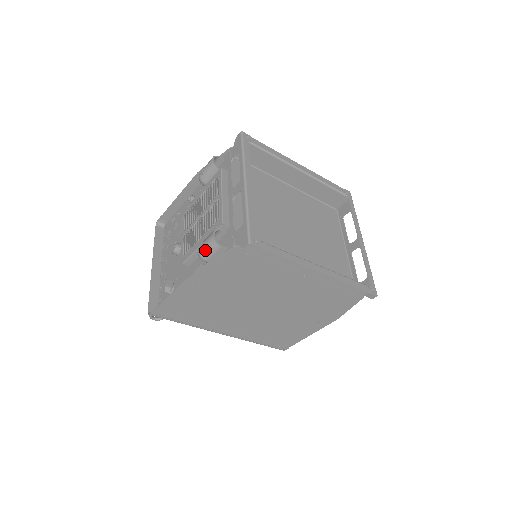
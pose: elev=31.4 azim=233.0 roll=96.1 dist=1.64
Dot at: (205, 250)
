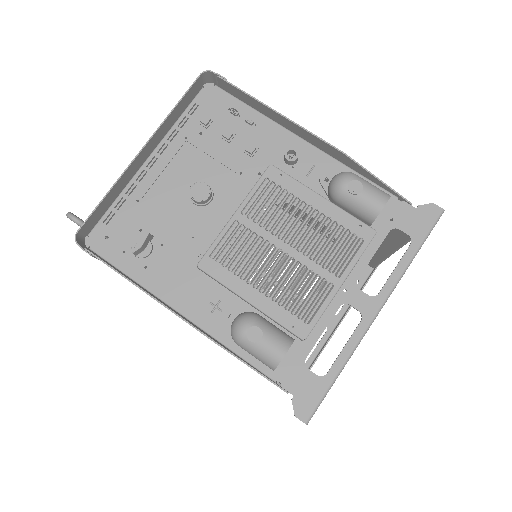
Dot at: (253, 347)
